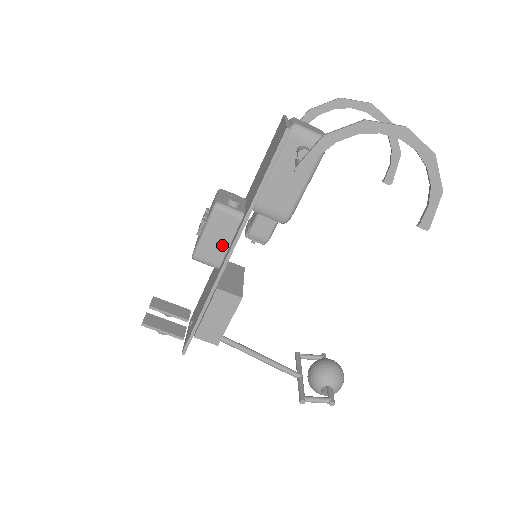
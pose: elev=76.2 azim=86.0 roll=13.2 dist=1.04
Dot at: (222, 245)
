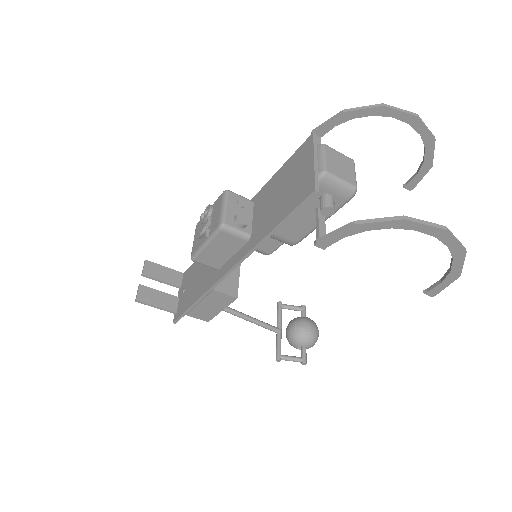
Dot at: (223, 256)
